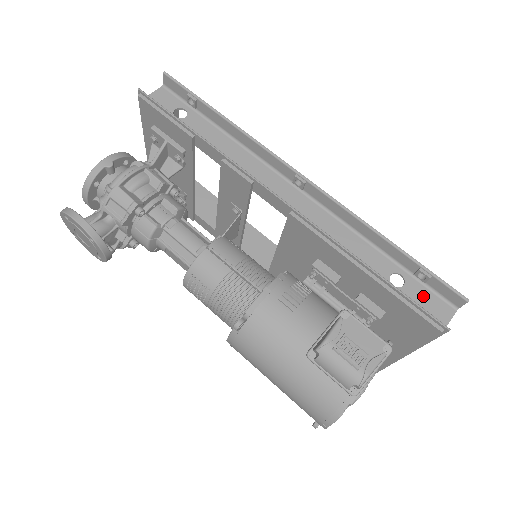
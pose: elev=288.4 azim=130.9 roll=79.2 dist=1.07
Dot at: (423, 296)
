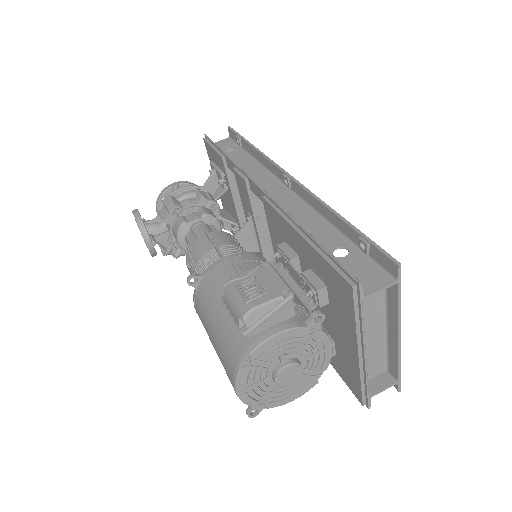
Dot at: (361, 266)
